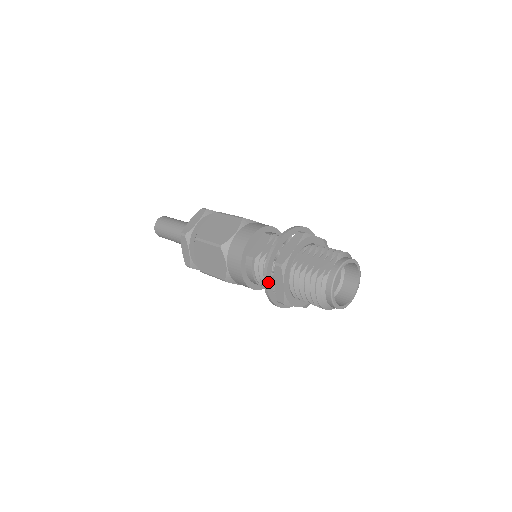
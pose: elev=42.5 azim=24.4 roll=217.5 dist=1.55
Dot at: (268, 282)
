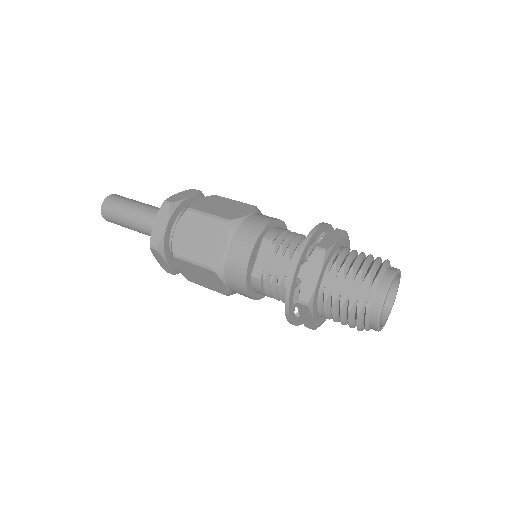
Dot at: (291, 316)
